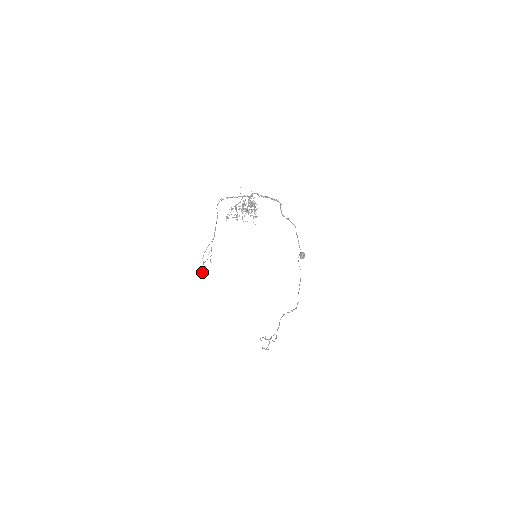
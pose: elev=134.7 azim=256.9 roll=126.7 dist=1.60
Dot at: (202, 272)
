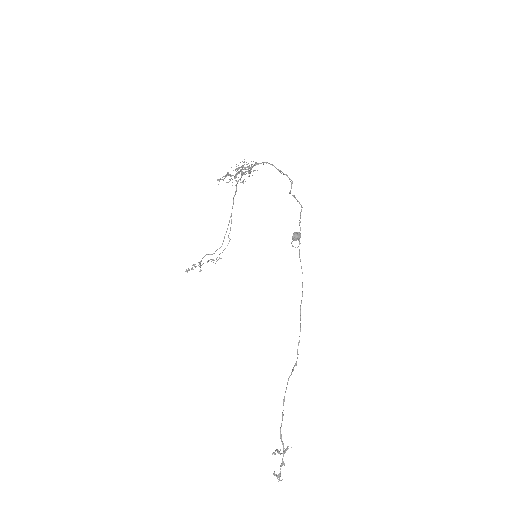
Dot at: (192, 268)
